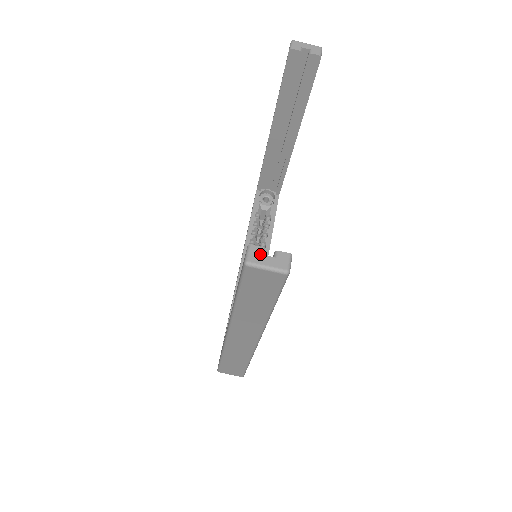
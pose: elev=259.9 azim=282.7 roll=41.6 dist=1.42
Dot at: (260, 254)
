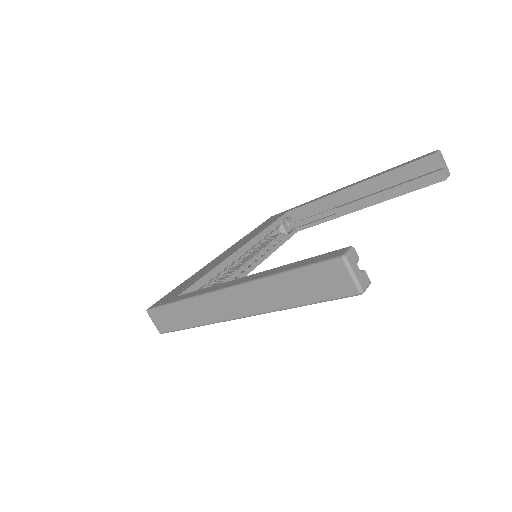
Dot at: (356, 261)
